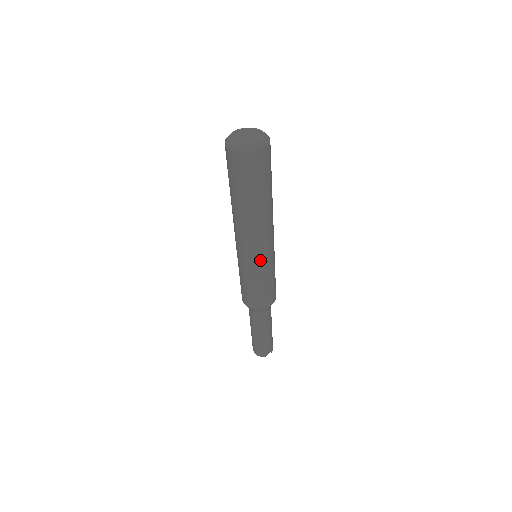
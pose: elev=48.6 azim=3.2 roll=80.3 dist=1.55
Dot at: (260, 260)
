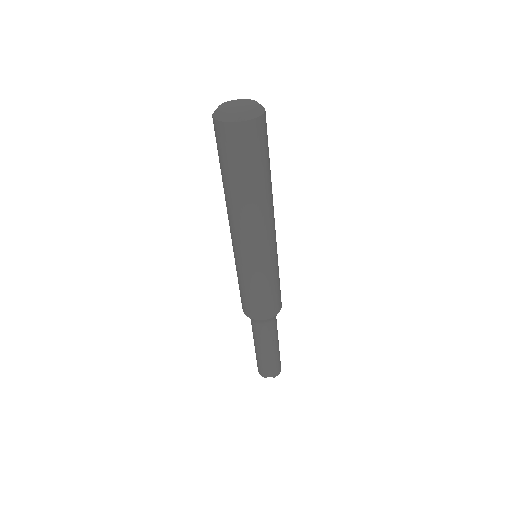
Dot at: (245, 259)
